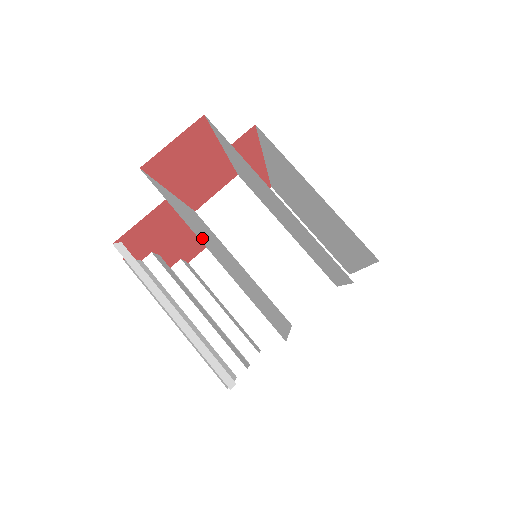
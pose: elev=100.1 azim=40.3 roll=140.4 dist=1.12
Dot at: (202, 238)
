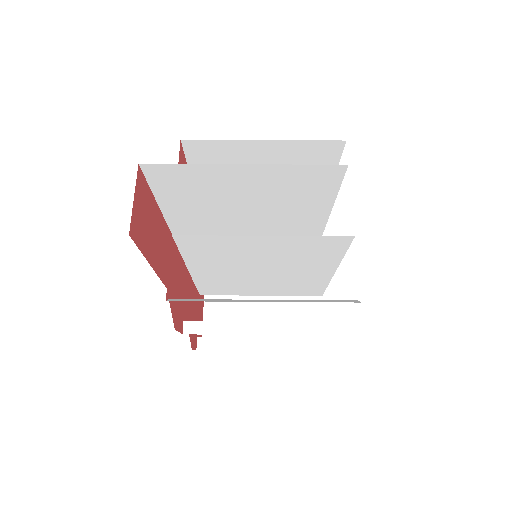
Dot at: (221, 246)
